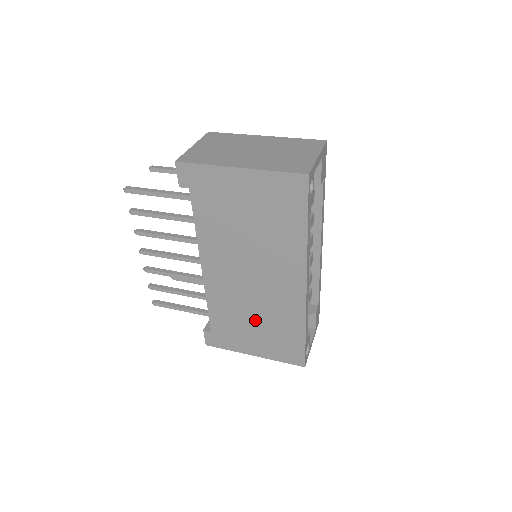
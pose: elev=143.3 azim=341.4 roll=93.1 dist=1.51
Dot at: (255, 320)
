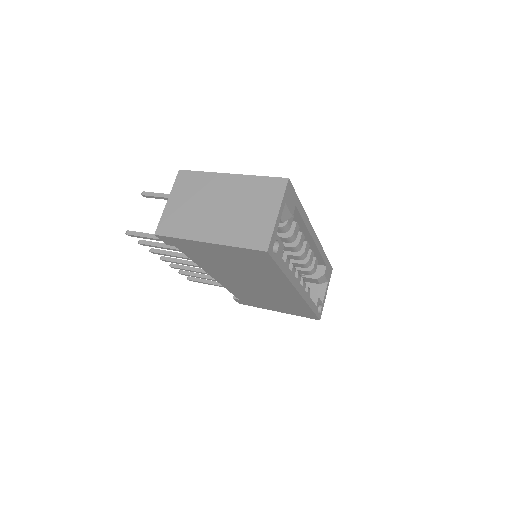
Dot at: (269, 300)
